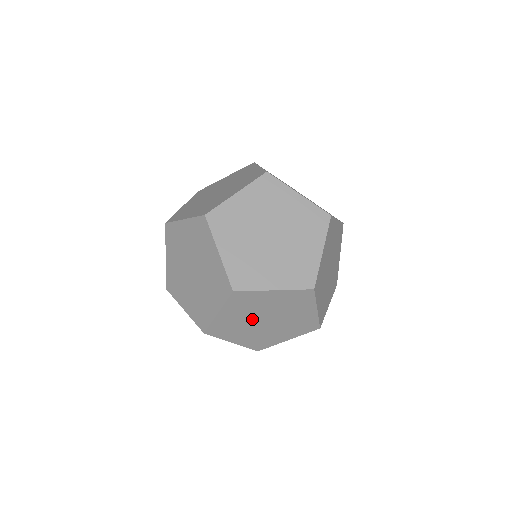
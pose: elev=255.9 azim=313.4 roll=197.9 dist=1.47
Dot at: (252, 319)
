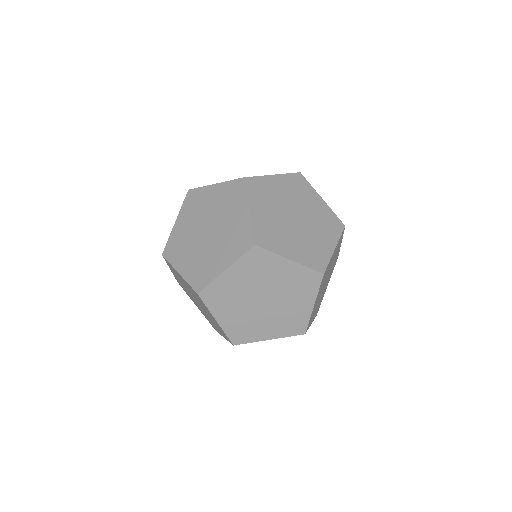
Dot at: (252, 293)
